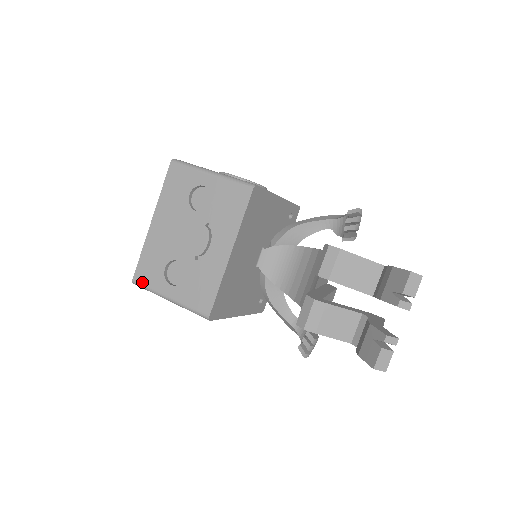
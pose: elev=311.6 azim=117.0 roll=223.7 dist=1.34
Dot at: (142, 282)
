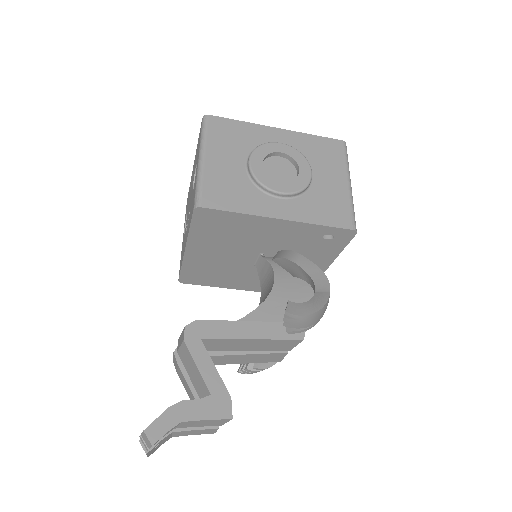
Dot at: occluded
